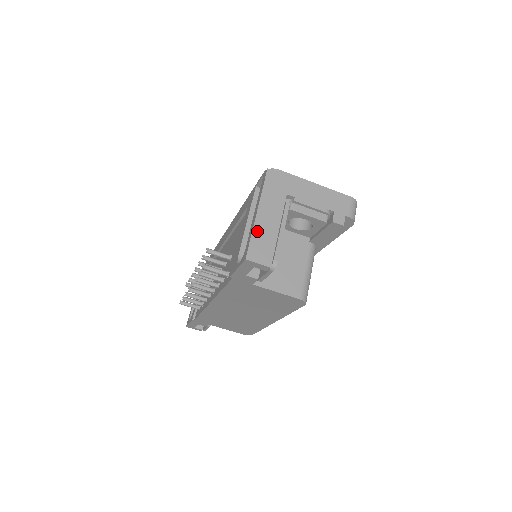
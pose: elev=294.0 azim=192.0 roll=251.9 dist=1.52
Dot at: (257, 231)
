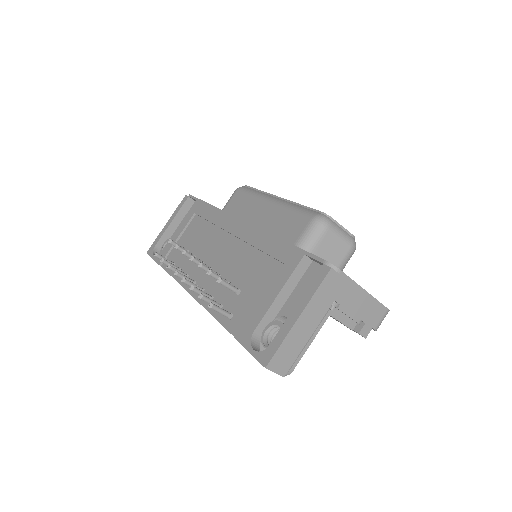
Dot at: (289, 339)
